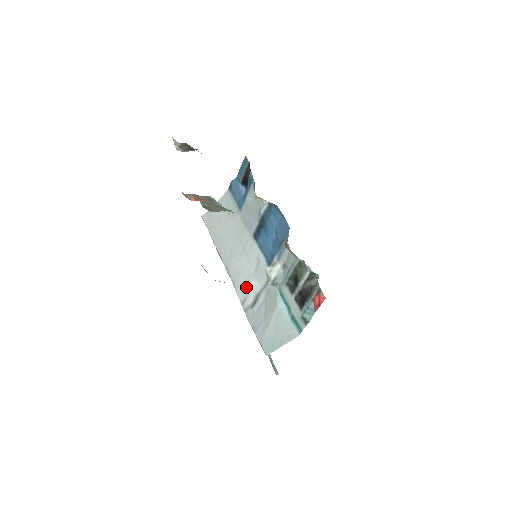
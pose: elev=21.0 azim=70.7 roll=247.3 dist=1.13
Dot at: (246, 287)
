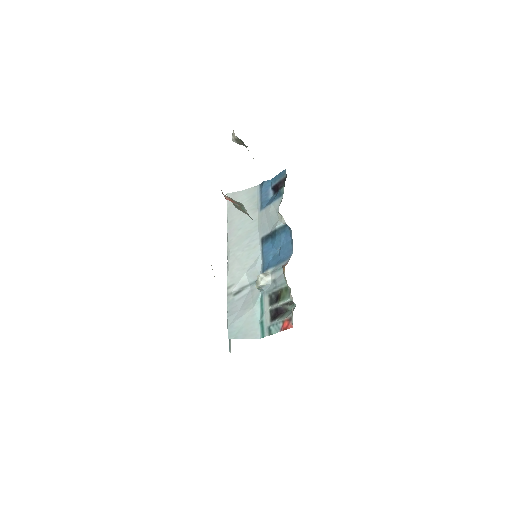
Dot at: (237, 276)
